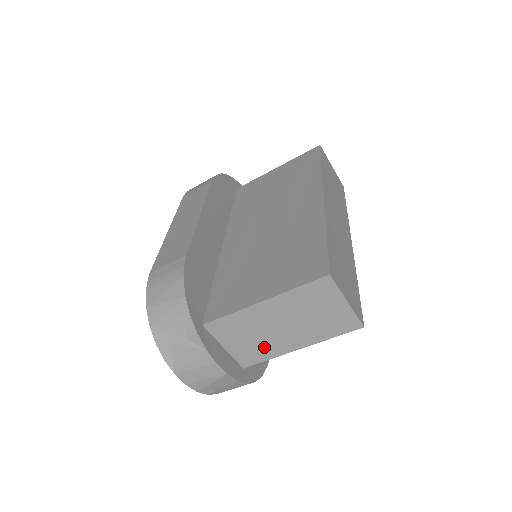
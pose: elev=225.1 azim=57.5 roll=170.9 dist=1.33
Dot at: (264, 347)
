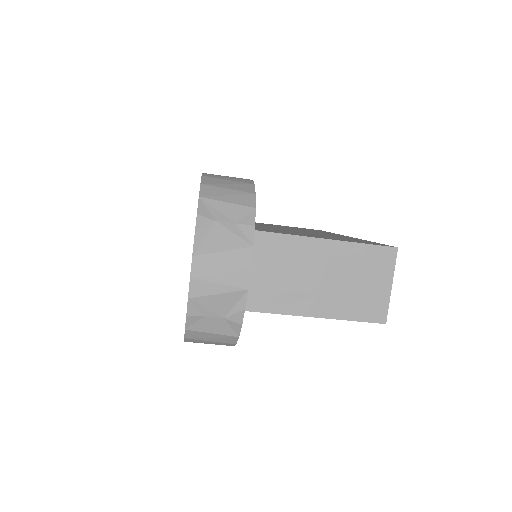
Dot at: (285, 294)
